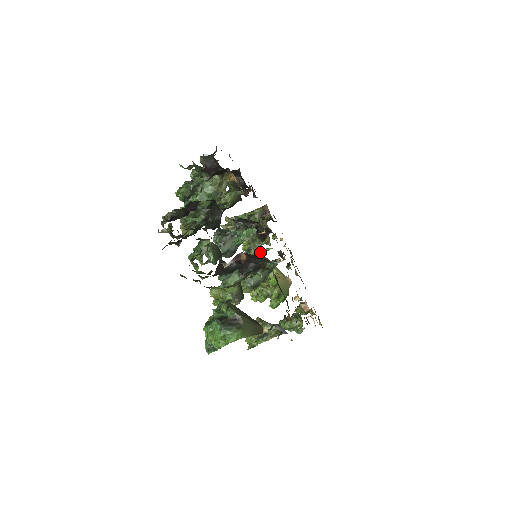
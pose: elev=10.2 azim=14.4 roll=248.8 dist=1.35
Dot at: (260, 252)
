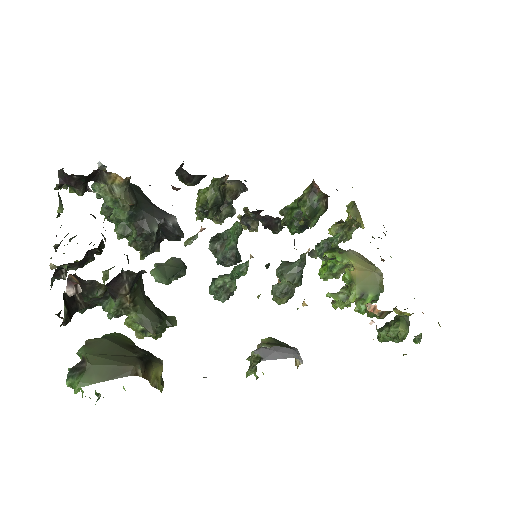
Dot at: (329, 242)
